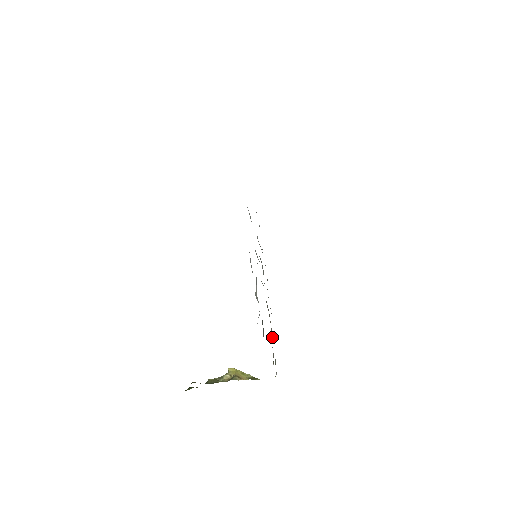
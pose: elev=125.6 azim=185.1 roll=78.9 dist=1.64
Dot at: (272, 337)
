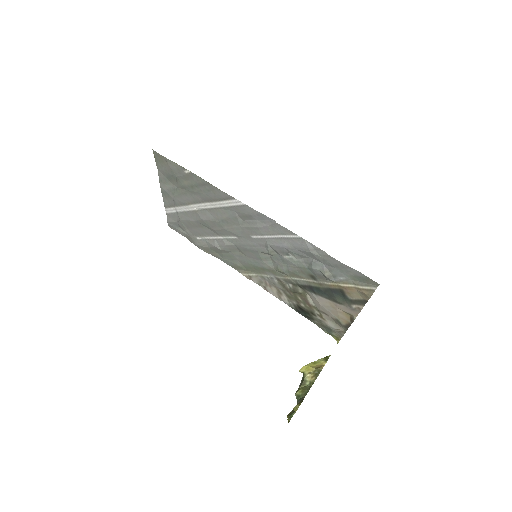
Dot at: (317, 313)
